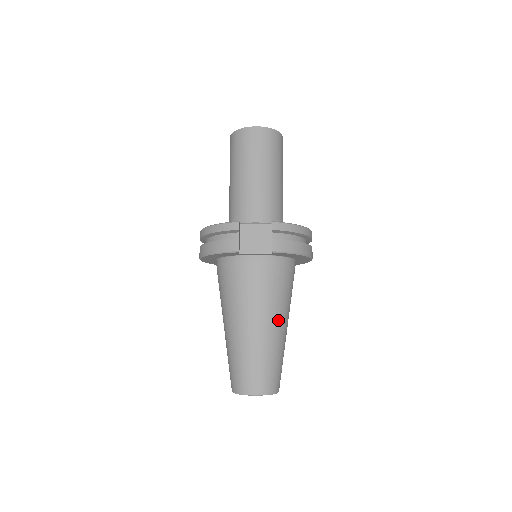
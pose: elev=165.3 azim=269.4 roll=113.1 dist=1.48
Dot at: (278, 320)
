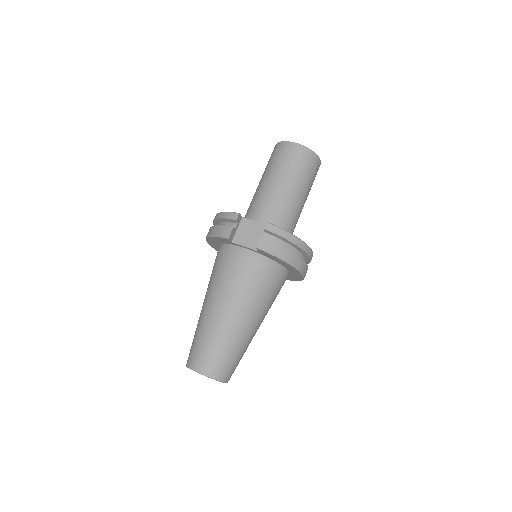
Dot at: (246, 314)
